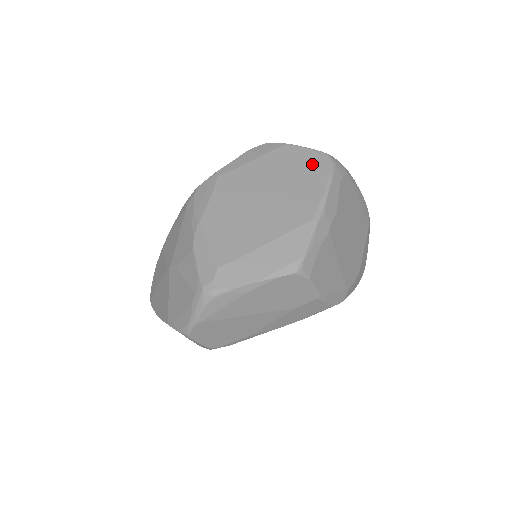
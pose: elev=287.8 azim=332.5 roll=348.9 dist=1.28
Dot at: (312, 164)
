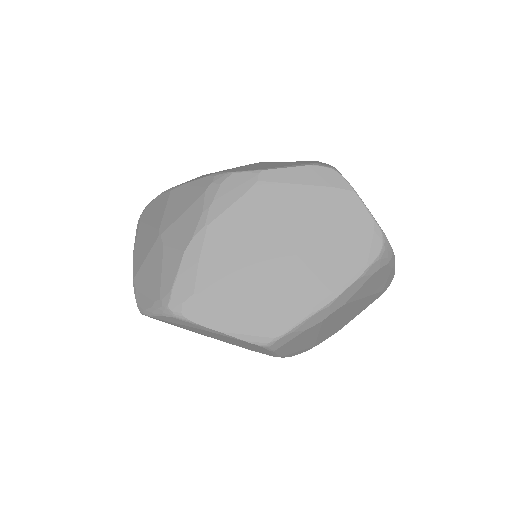
Dot at: (359, 238)
